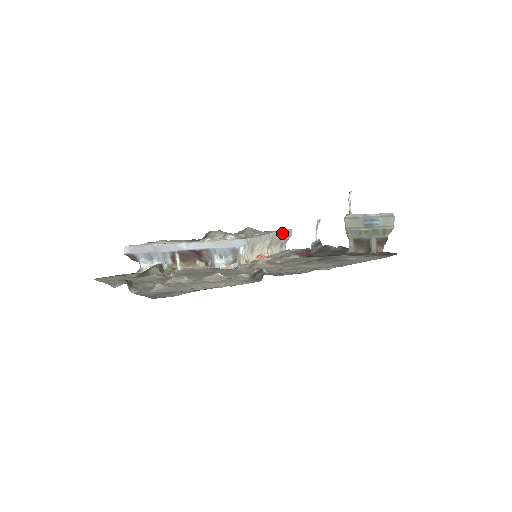
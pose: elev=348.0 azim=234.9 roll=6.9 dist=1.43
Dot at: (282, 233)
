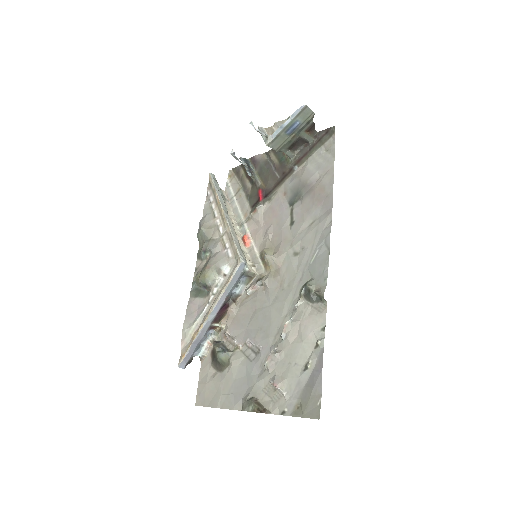
Dot at: (218, 193)
